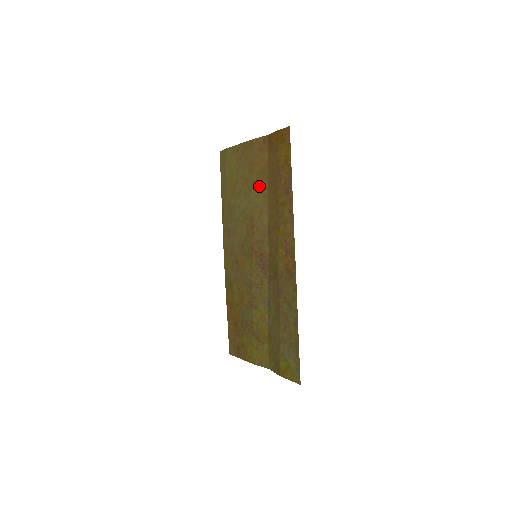
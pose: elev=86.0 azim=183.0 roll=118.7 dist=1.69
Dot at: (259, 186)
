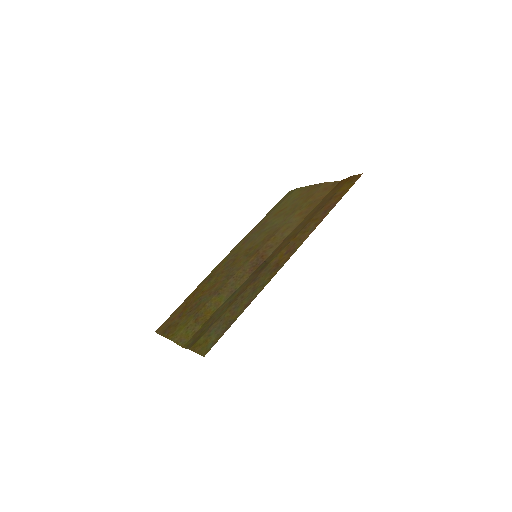
Dot at: (303, 210)
